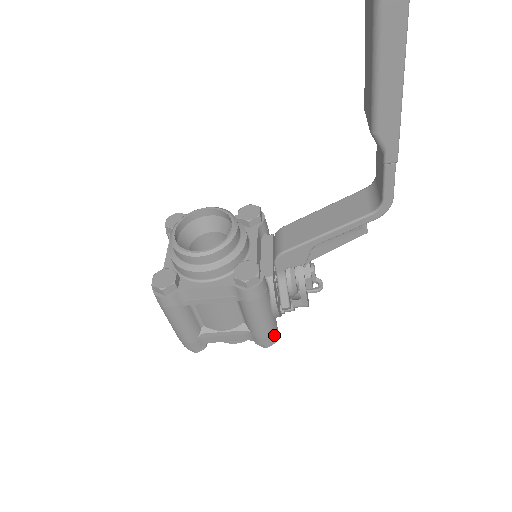
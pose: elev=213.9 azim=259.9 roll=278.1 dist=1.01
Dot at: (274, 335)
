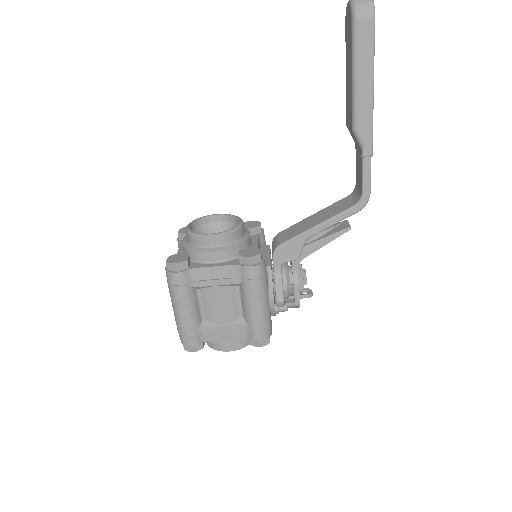
Dot at: (269, 331)
